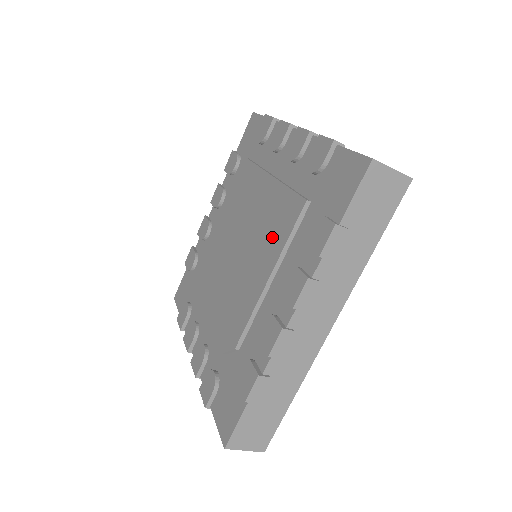
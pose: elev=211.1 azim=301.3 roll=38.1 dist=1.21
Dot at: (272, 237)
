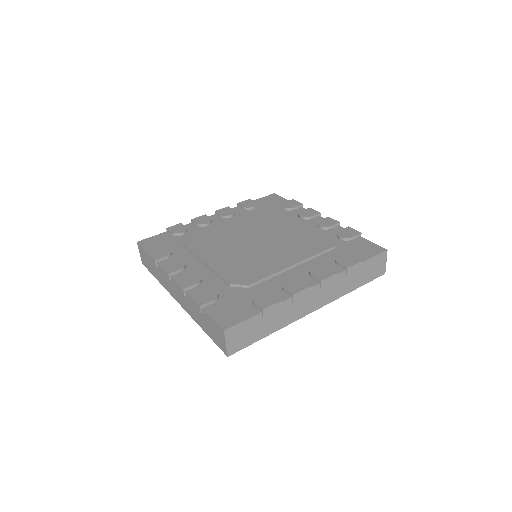
Dot at: (300, 249)
